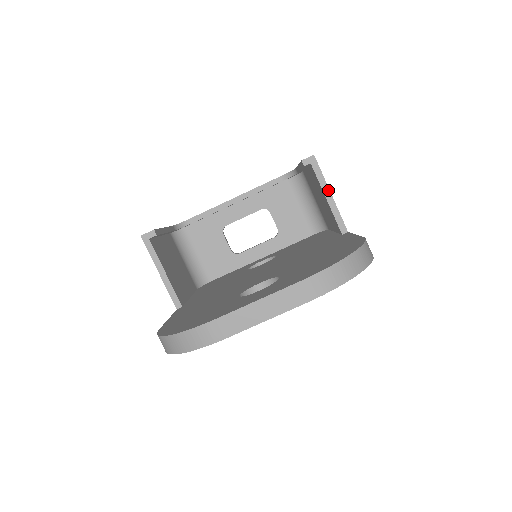
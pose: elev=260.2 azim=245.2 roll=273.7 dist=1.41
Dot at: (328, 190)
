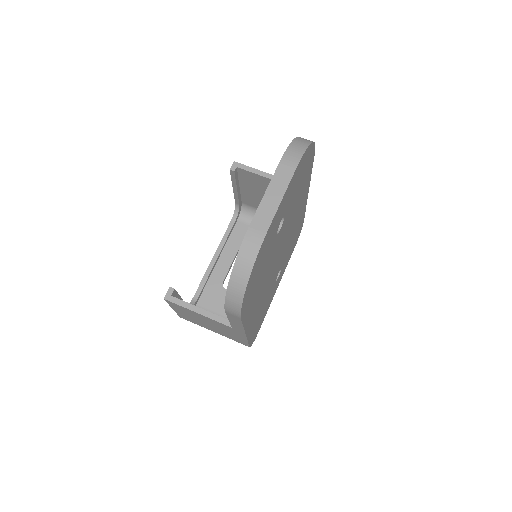
Dot at: (261, 172)
